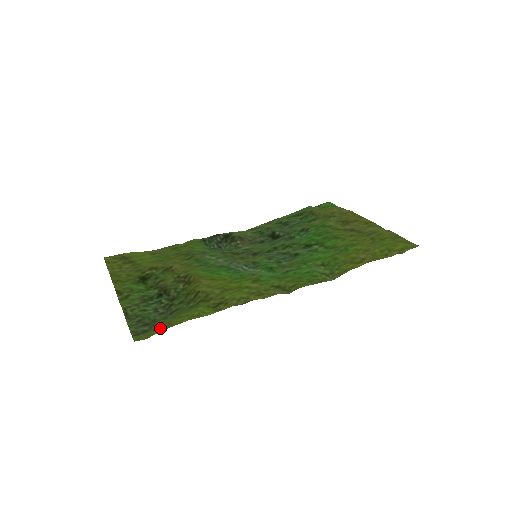
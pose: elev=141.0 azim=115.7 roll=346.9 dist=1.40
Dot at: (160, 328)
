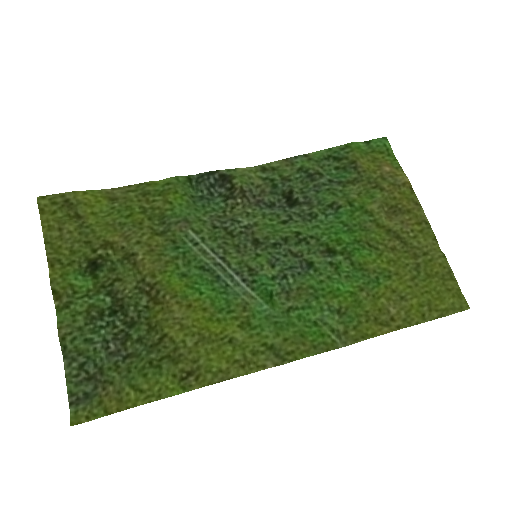
Dot at: (106, 406)
